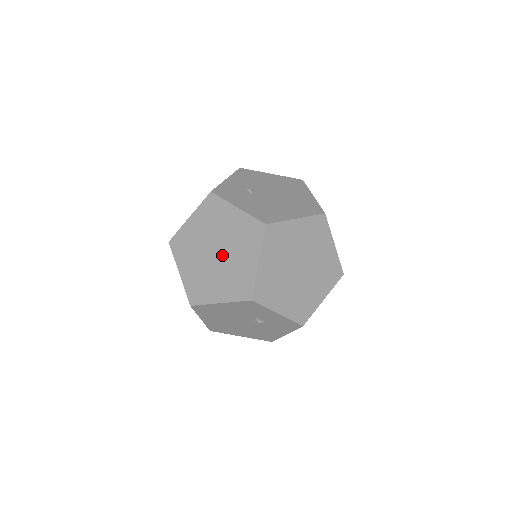
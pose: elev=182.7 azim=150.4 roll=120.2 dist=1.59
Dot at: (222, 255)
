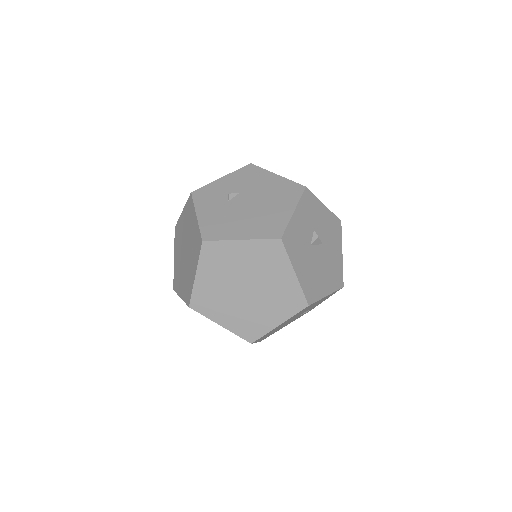
Dot at: (186, 256)
